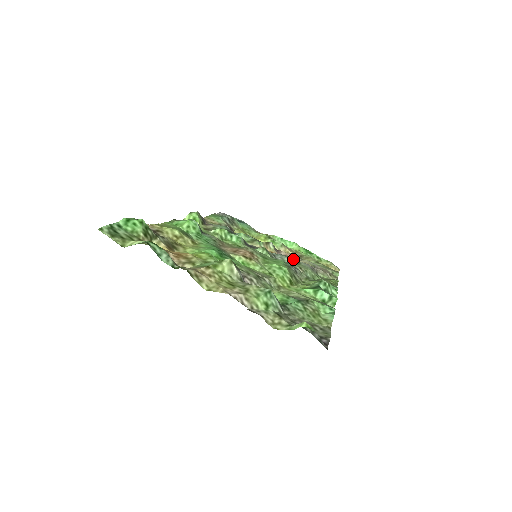
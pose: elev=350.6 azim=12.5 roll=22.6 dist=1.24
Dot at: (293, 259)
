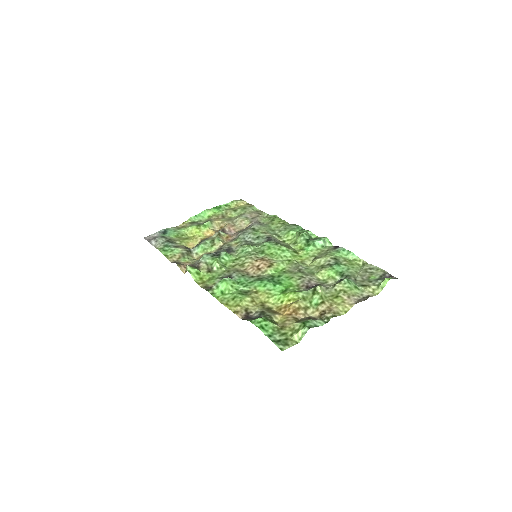
Dot at: (248, 230)
